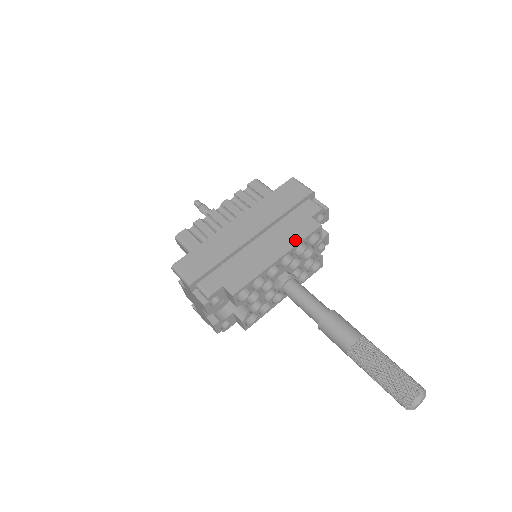
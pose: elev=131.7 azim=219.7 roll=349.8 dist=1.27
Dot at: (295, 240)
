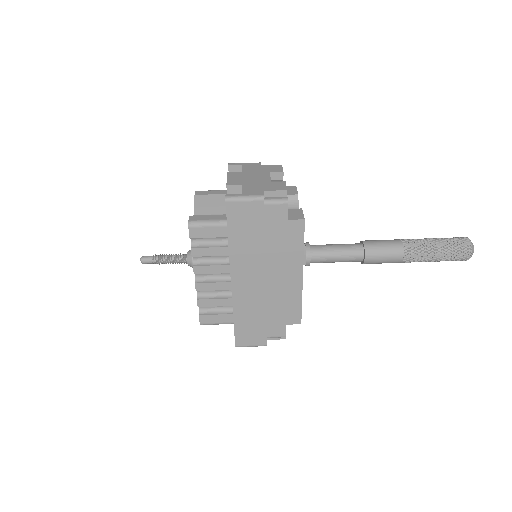
Dot at: (298, 252)
